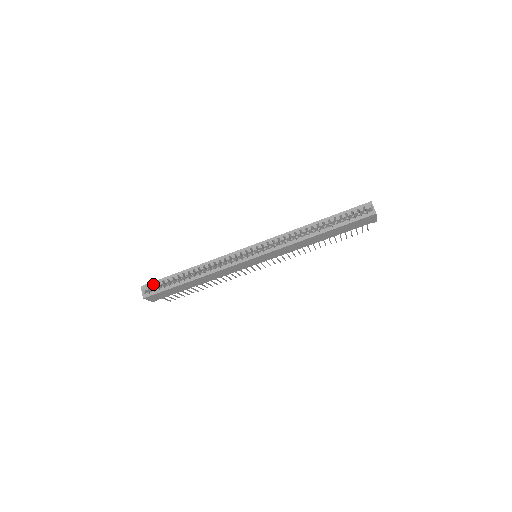
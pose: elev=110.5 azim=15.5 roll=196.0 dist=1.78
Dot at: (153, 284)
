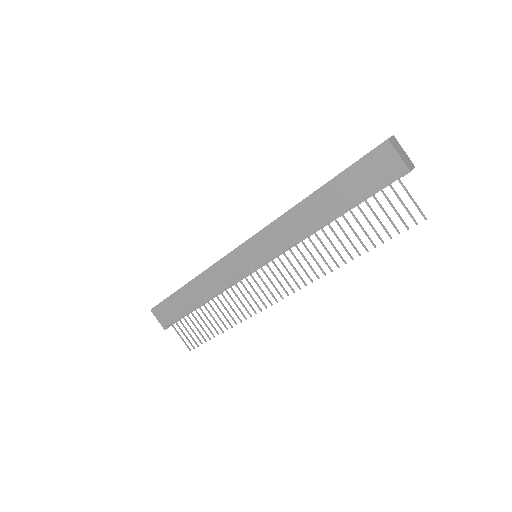
Dot at: occluded
